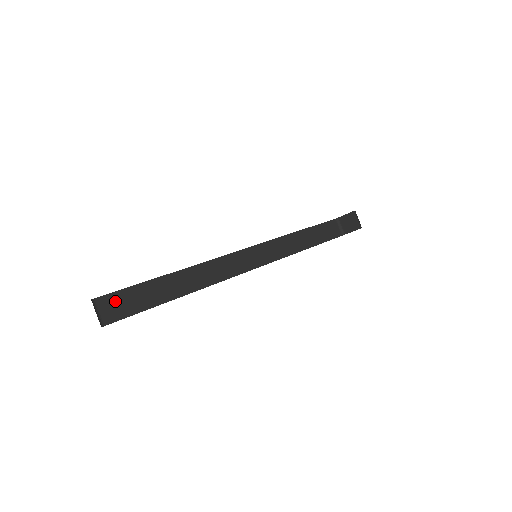
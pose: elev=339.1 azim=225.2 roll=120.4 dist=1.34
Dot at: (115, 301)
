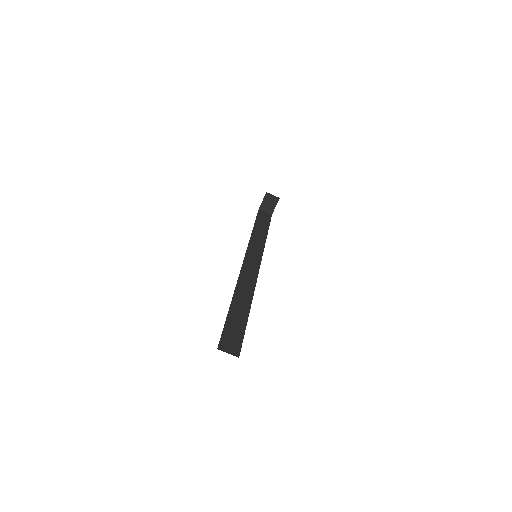
Dot at: (227, 340)
